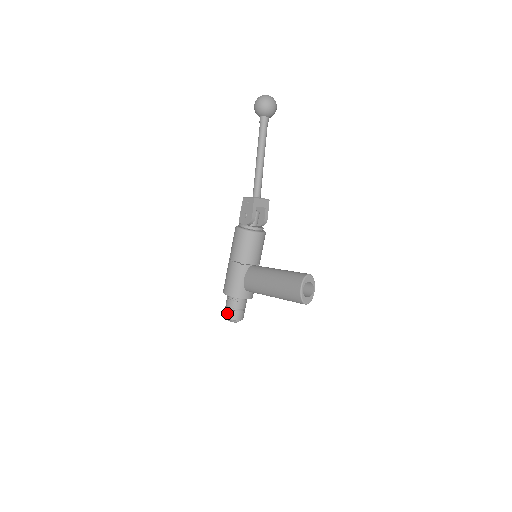
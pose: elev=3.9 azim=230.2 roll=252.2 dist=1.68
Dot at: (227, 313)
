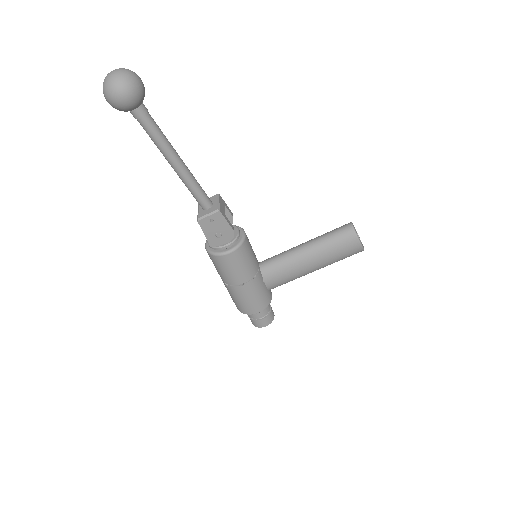
Dot at: (264, 323)
